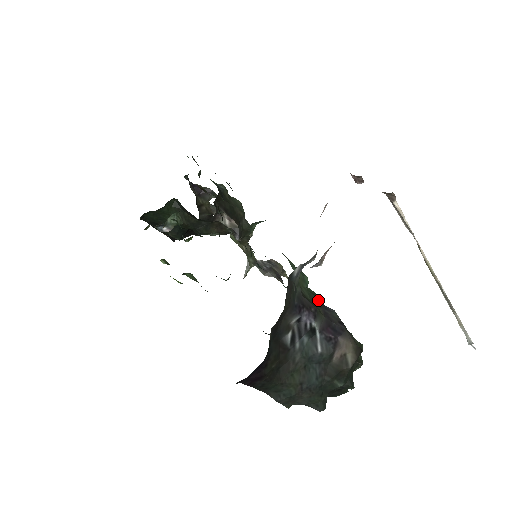
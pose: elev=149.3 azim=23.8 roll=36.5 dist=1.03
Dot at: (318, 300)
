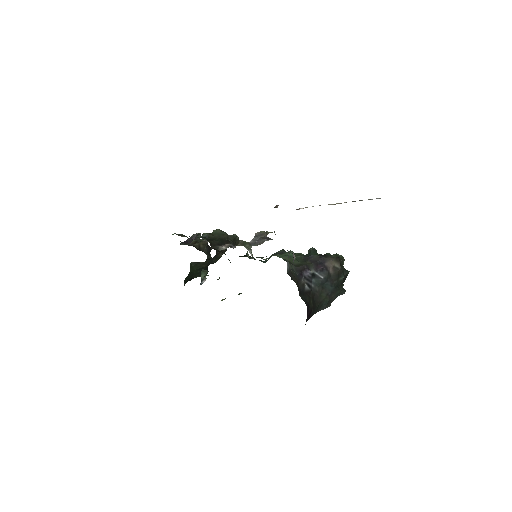
Dot at: (303, 257)
